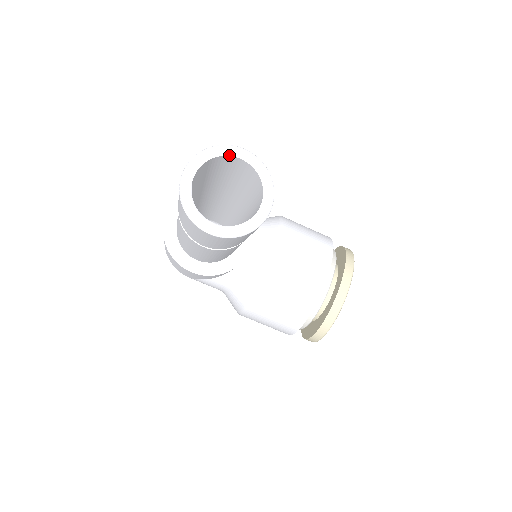
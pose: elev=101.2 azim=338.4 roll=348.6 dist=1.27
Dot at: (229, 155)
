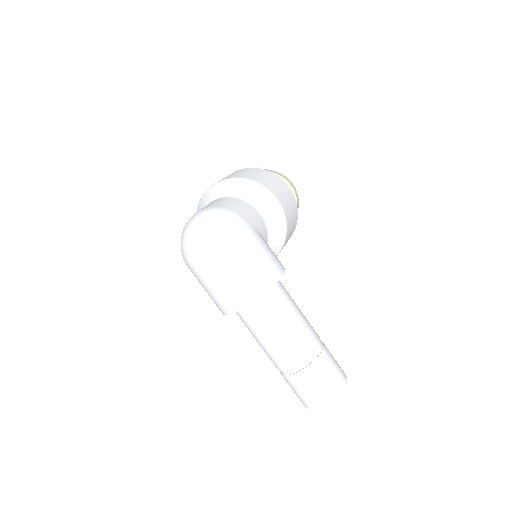
Dot at: occluded
